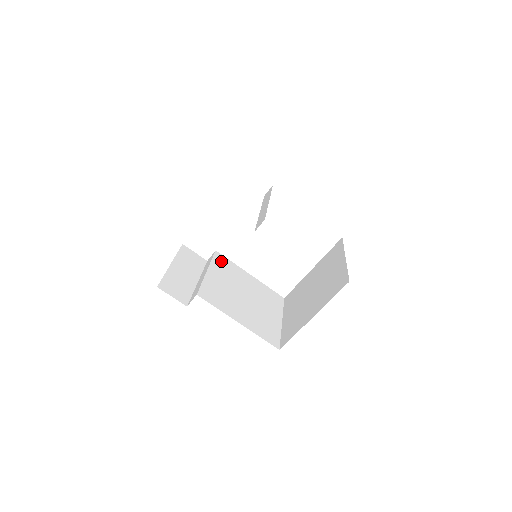
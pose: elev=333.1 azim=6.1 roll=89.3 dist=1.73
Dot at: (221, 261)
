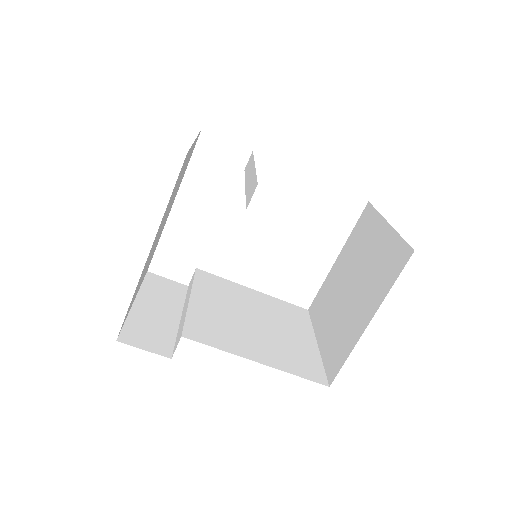
Dot at: (207, 280)
